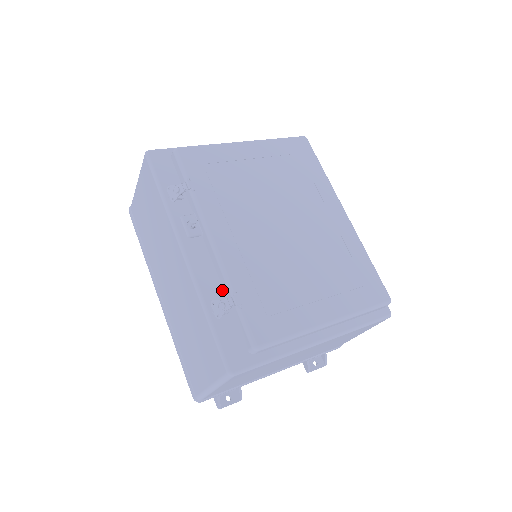
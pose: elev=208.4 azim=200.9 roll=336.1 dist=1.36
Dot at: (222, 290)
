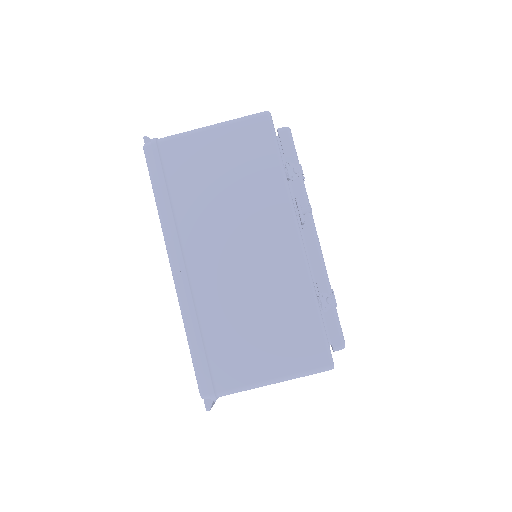
Dot at: occluded
